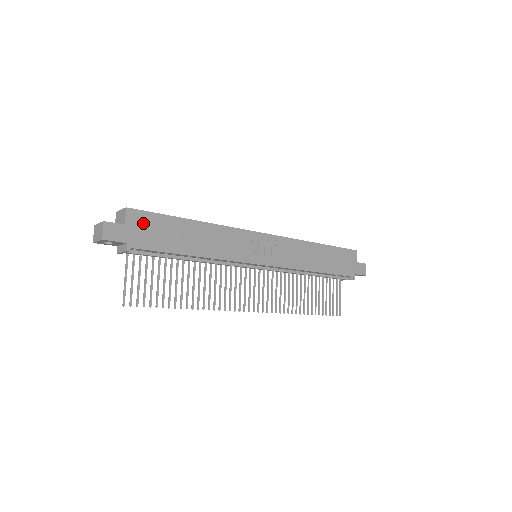
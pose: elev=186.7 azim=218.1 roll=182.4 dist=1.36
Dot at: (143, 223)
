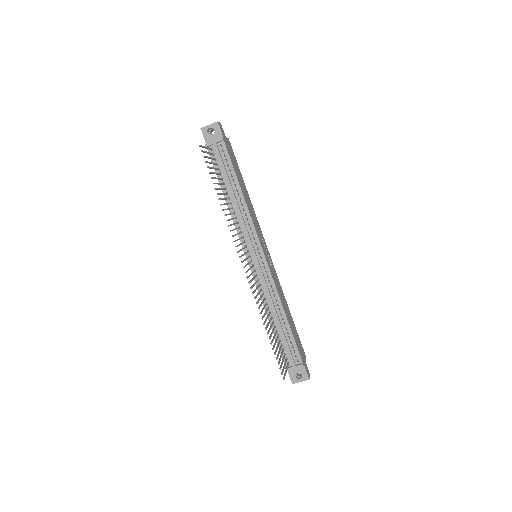
Dot at: (231, 150)
